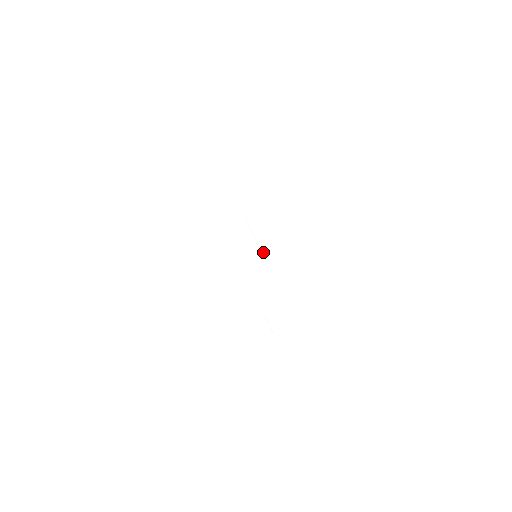
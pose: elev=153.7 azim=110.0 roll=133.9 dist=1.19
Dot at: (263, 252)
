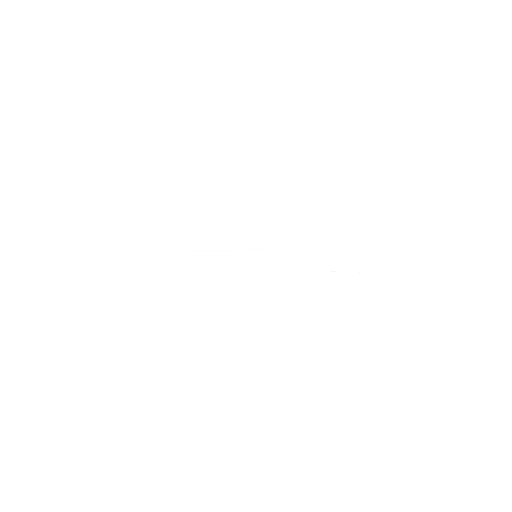
Dot at: occluded
